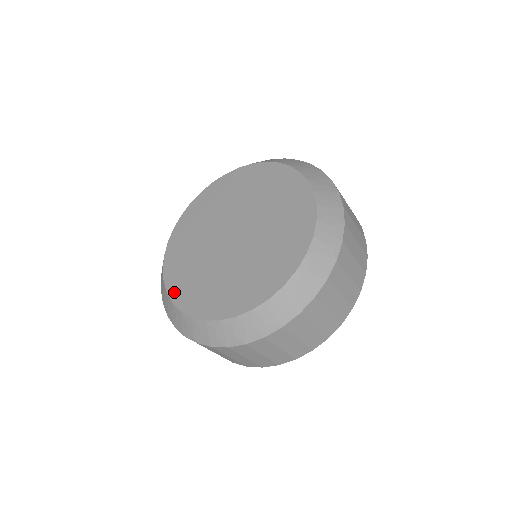
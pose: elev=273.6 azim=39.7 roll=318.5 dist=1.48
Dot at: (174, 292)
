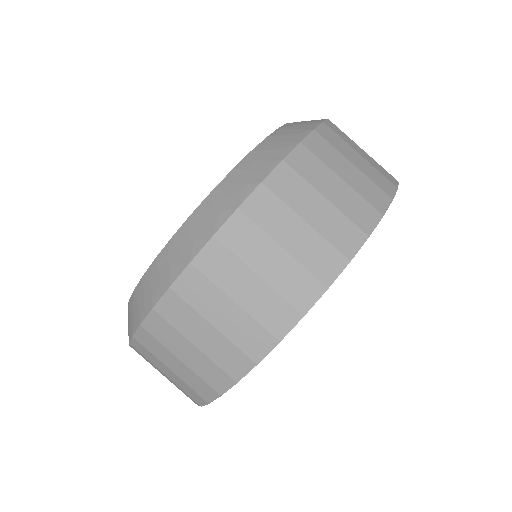
Dot at: occluded
